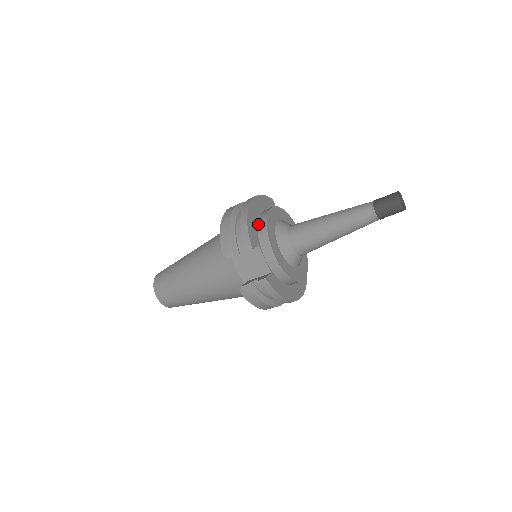
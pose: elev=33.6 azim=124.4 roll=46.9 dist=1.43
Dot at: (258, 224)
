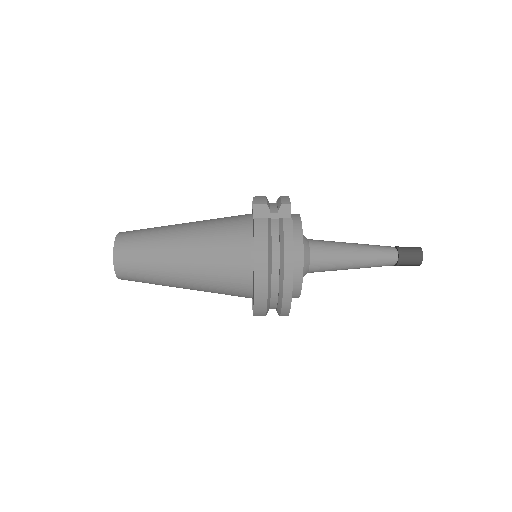
Dot at: occluded
